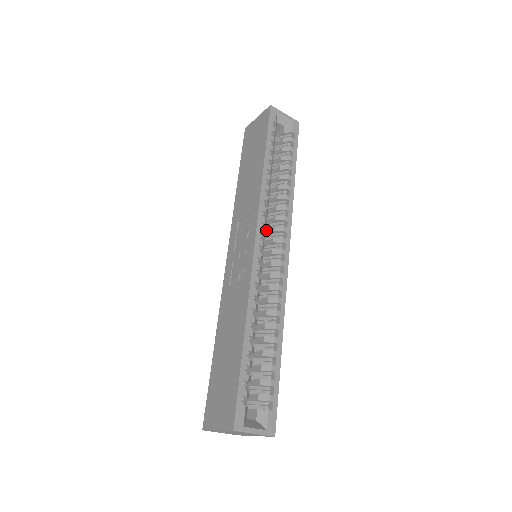
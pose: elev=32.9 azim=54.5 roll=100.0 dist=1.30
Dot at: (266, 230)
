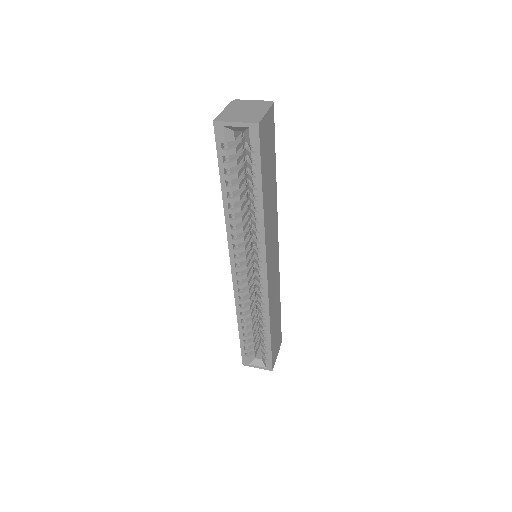
Dot at: occluded
